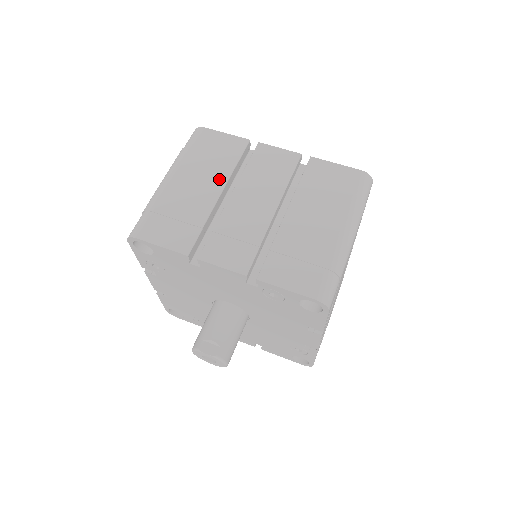
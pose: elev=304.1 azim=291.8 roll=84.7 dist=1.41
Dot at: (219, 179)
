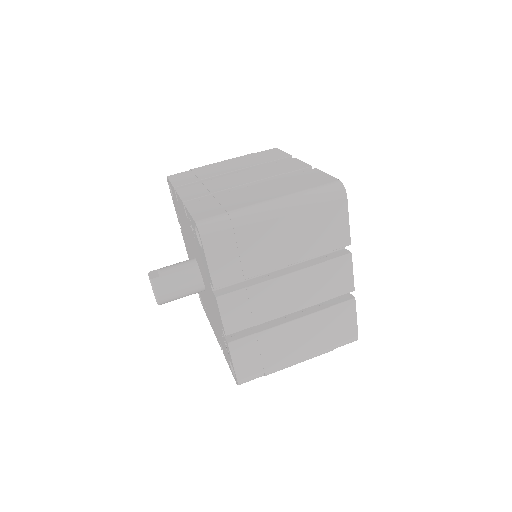
Dot at: (244, 166)
